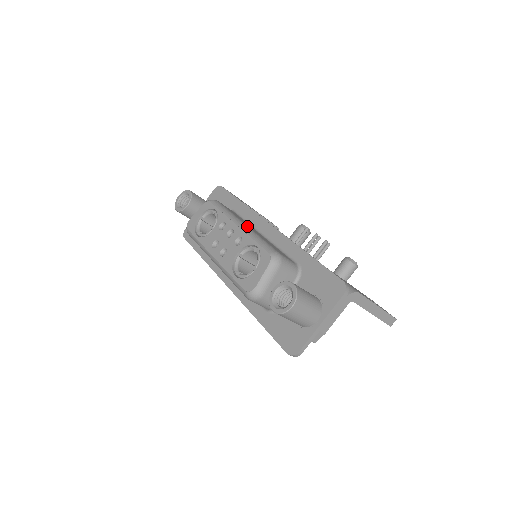
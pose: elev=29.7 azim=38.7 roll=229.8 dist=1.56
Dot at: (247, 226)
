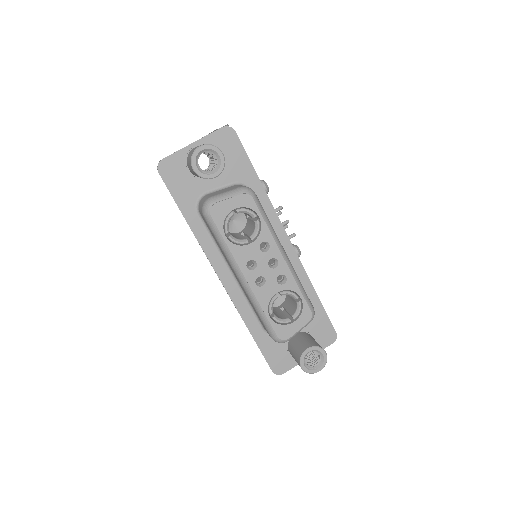
Dot at: occluded
